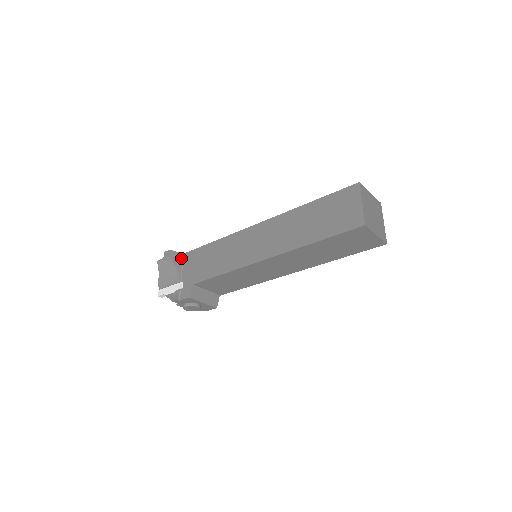
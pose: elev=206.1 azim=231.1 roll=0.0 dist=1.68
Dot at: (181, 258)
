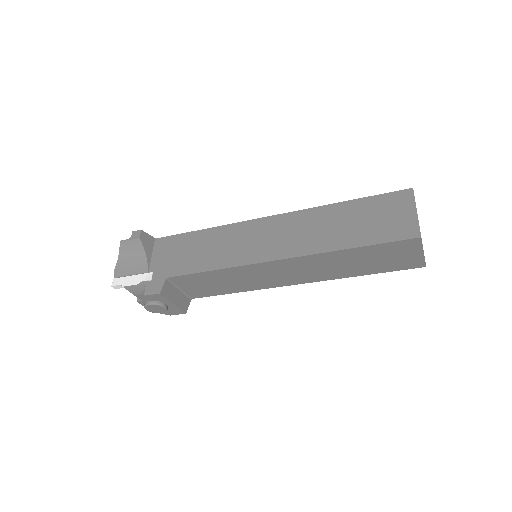
Dot at: (153, 243)
